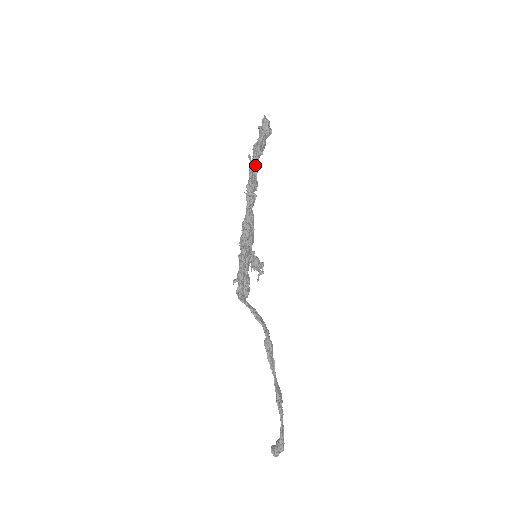
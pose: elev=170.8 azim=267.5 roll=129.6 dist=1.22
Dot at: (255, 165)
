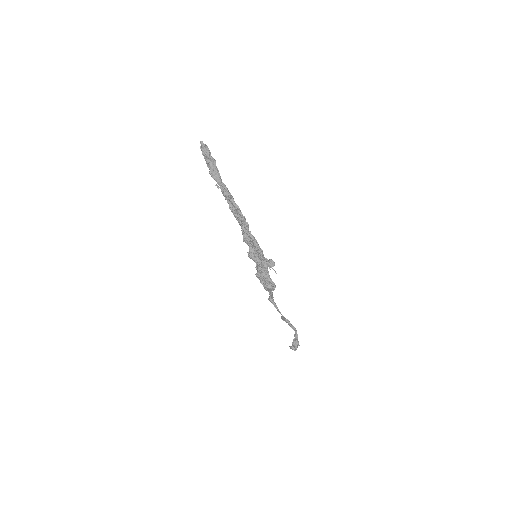
Dot at: (230, 193)
